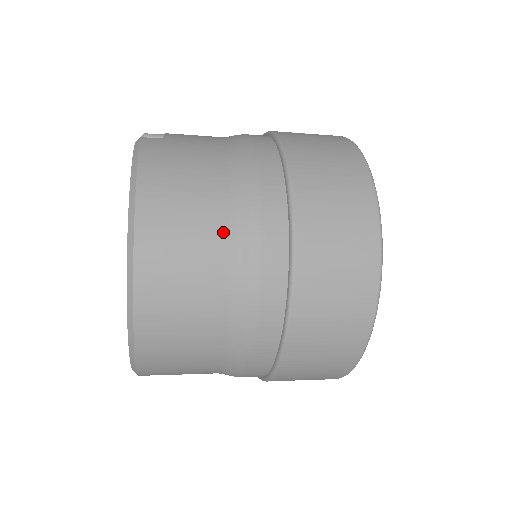
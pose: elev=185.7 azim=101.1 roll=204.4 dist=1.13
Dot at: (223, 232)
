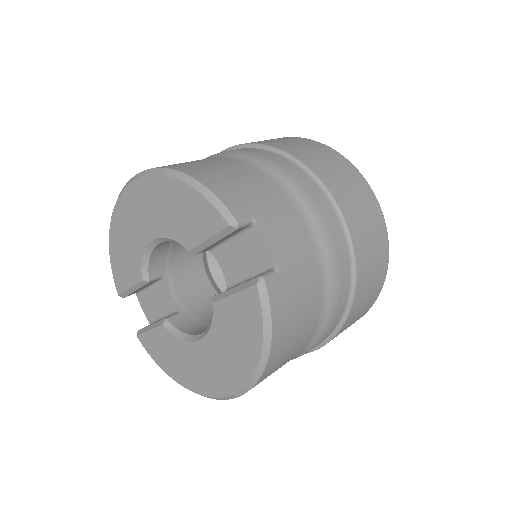
Dot at: (302, 349)
